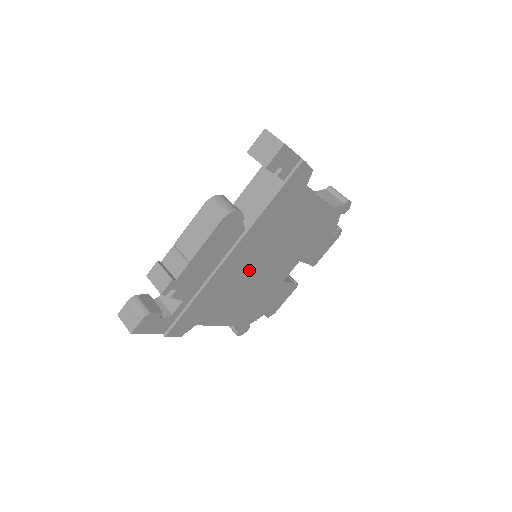
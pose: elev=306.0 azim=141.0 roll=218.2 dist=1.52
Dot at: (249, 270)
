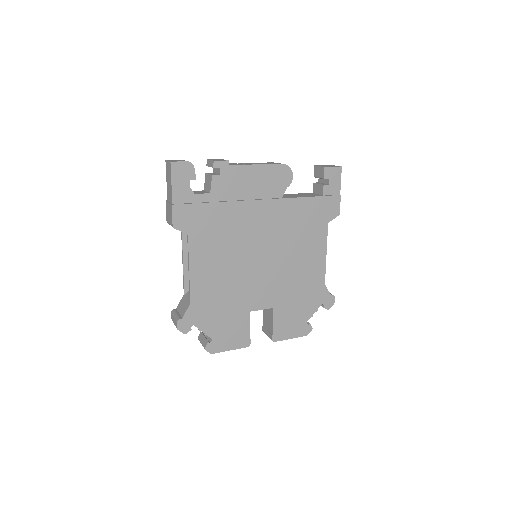
Dot at: (253, 243)
